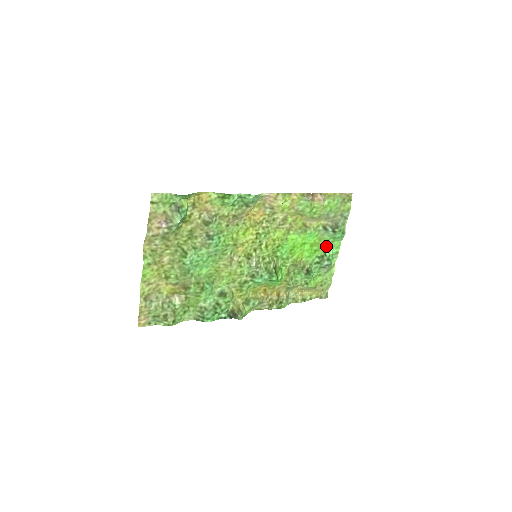
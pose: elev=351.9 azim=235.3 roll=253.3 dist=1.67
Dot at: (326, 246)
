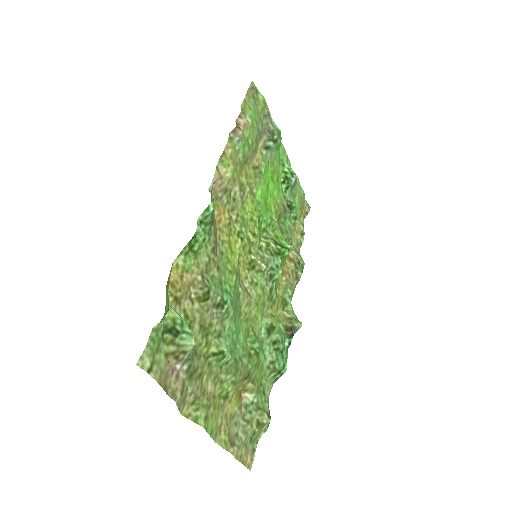
Dot at: (279, 164)
